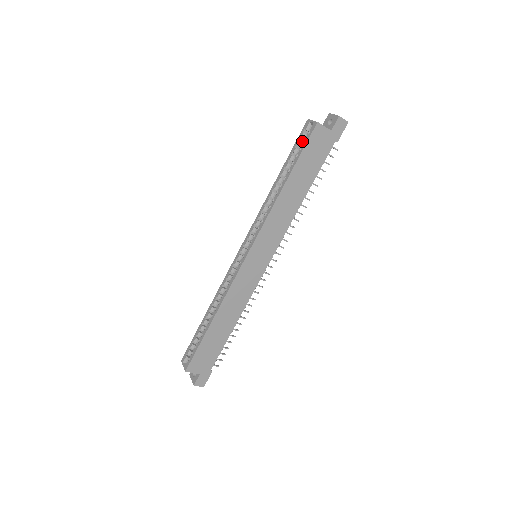
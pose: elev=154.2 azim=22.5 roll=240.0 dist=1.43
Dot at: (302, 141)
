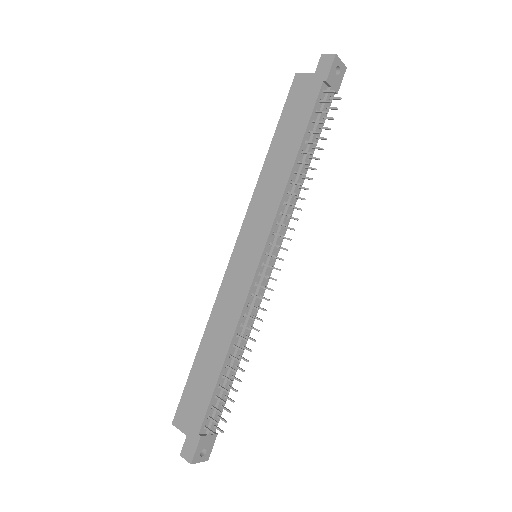
Dot at: occluded
